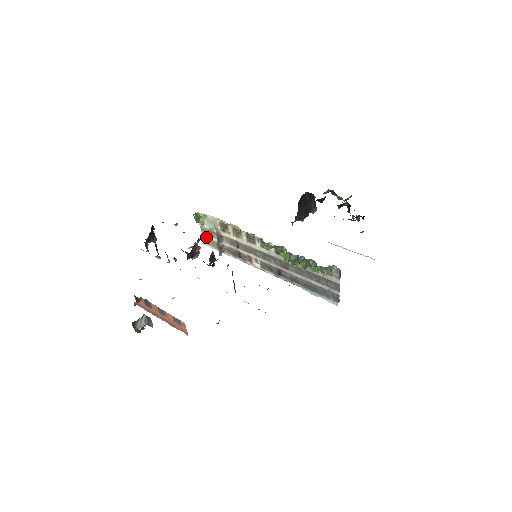
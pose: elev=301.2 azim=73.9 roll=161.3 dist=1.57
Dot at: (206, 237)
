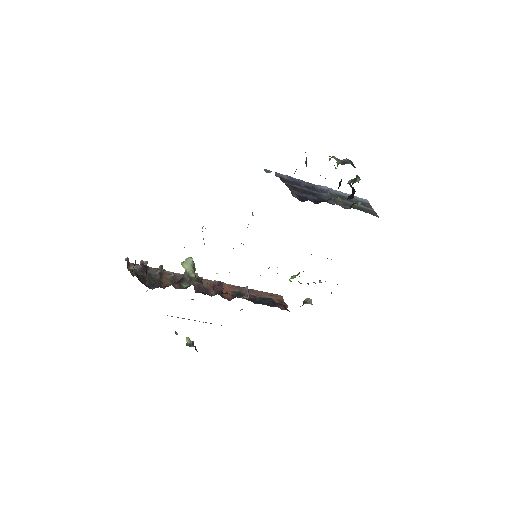
Dot at: occluded
